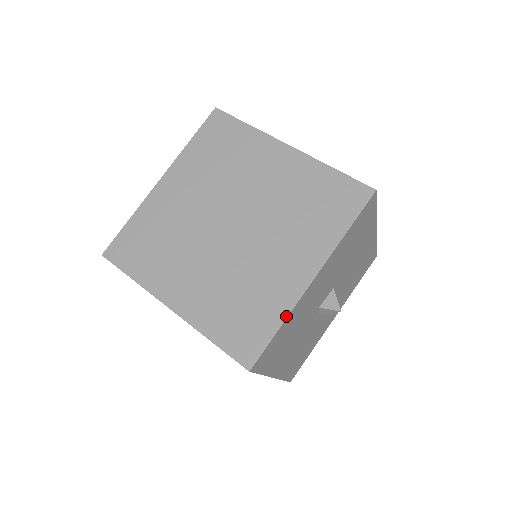
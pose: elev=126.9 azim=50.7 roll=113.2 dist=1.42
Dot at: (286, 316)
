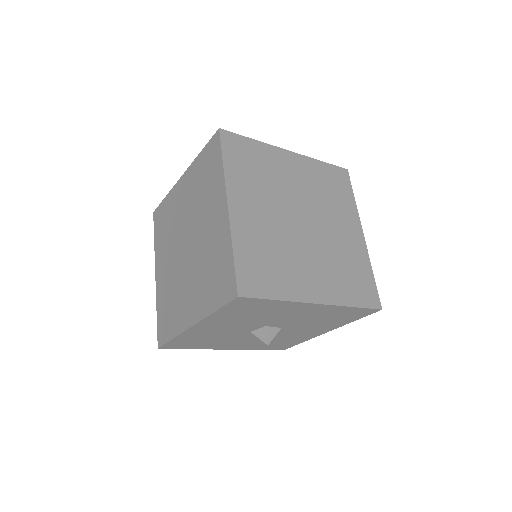
Dot at: (287, 299)
